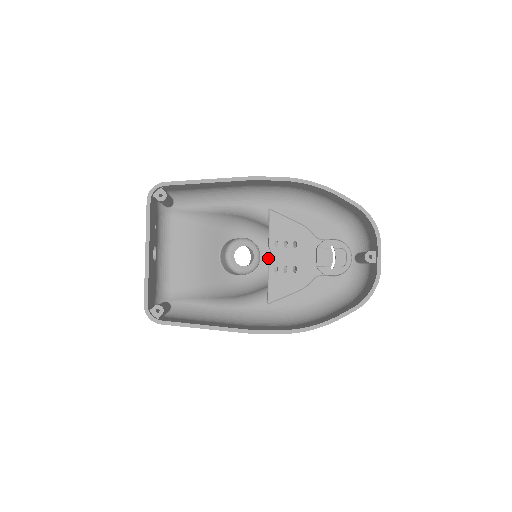
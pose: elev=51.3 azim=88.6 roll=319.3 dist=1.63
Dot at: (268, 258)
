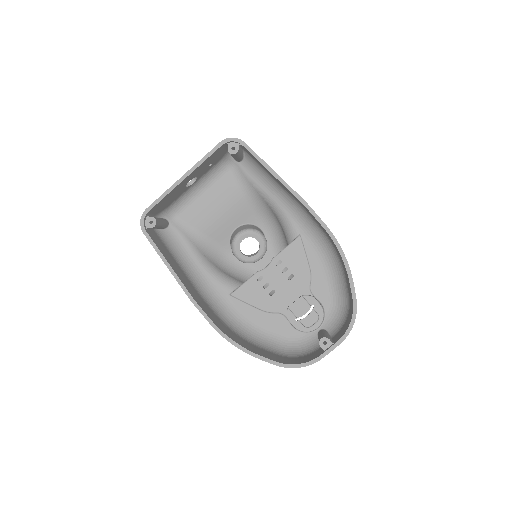
Dot at: occluded
